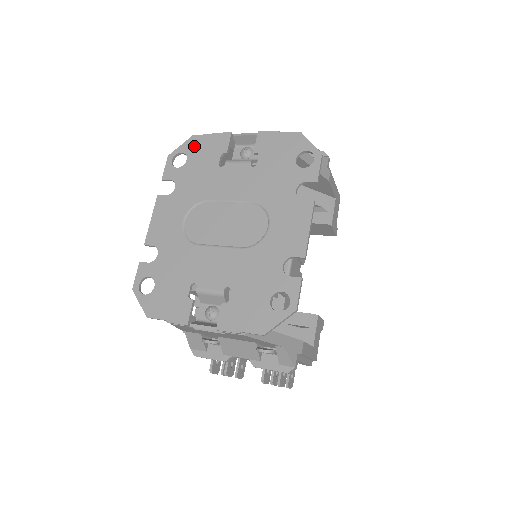
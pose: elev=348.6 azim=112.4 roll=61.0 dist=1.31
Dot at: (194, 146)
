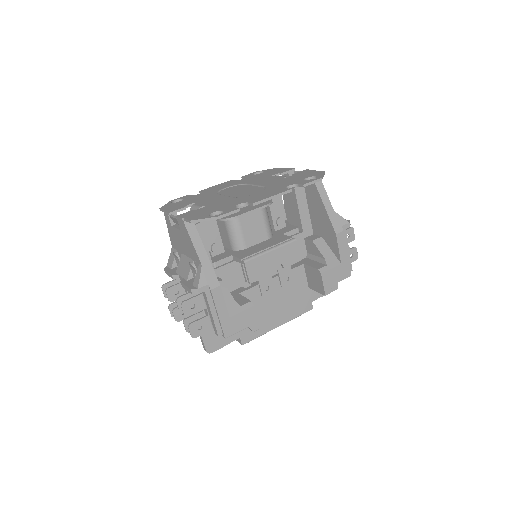
Dot at: (272, 170)
